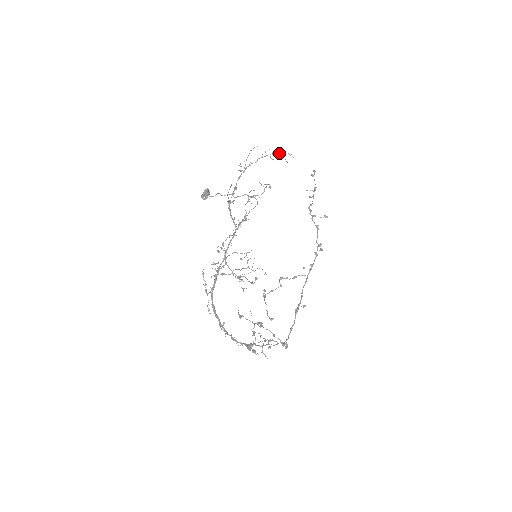
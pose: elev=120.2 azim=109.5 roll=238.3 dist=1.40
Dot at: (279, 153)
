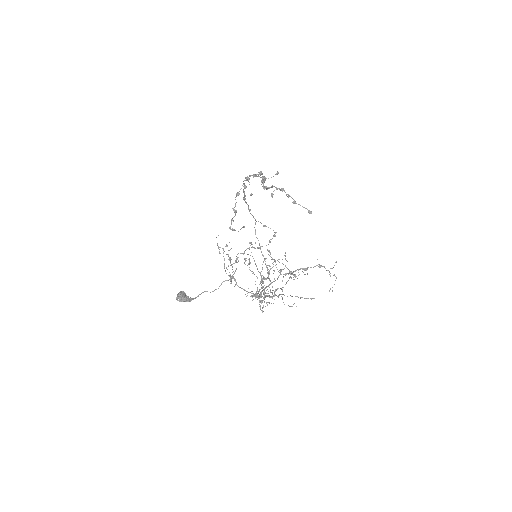
Dot at: occluded
